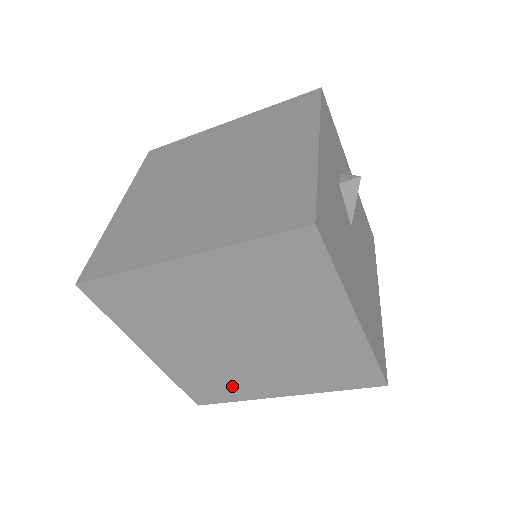
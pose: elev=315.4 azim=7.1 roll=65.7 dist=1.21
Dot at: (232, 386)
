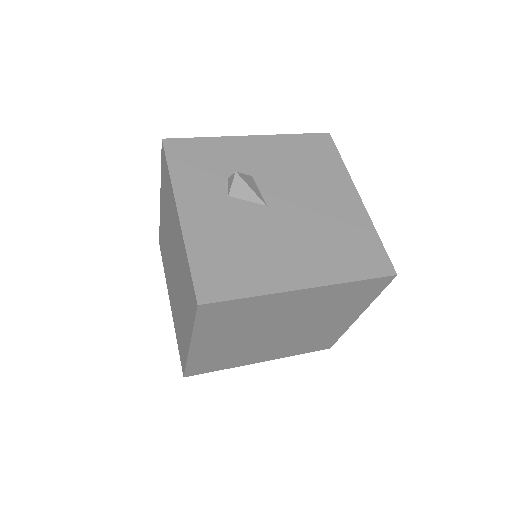
Dot at: (324, 336)
